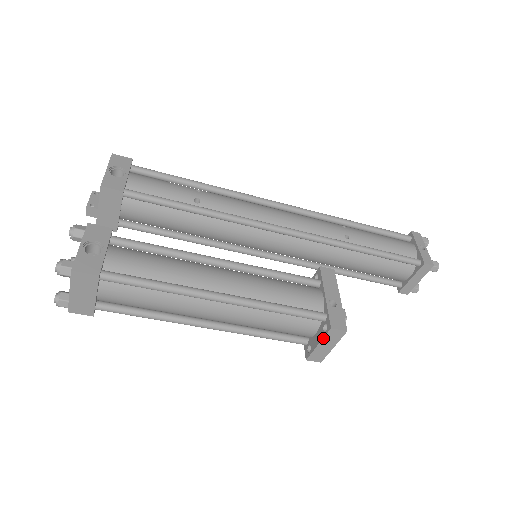
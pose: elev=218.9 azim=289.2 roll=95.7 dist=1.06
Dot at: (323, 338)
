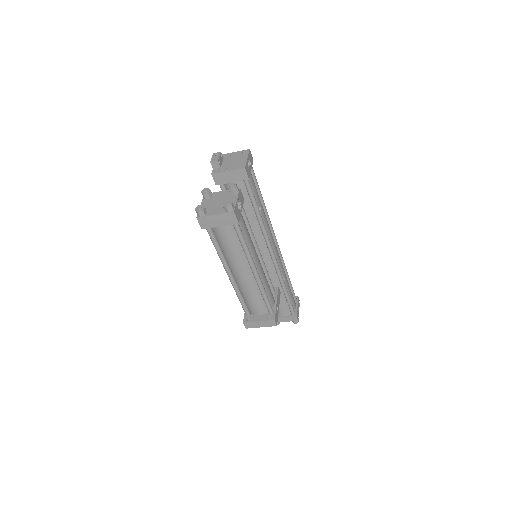
Dot at: (265, 321)
